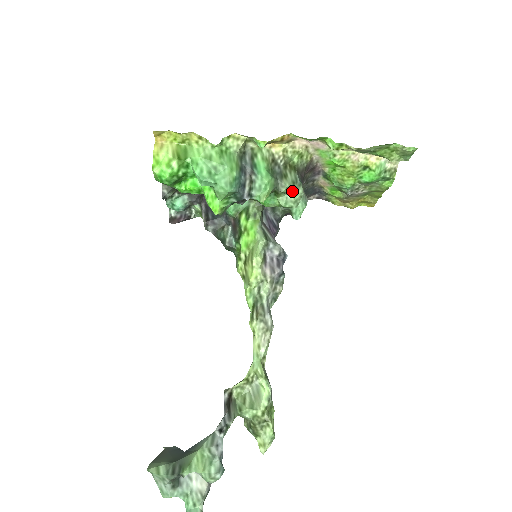
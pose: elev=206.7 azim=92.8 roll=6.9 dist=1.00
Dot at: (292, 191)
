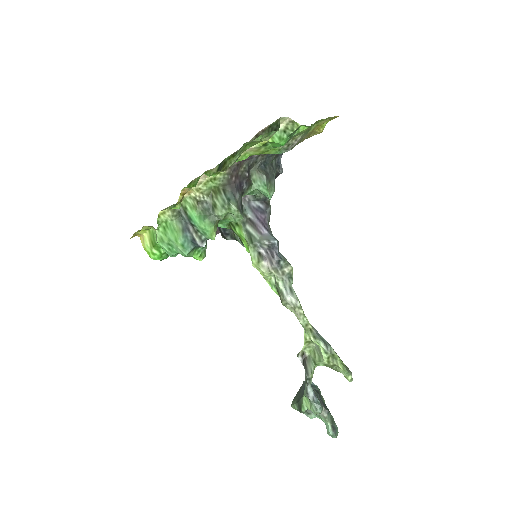
Dot at: (228, 212)
